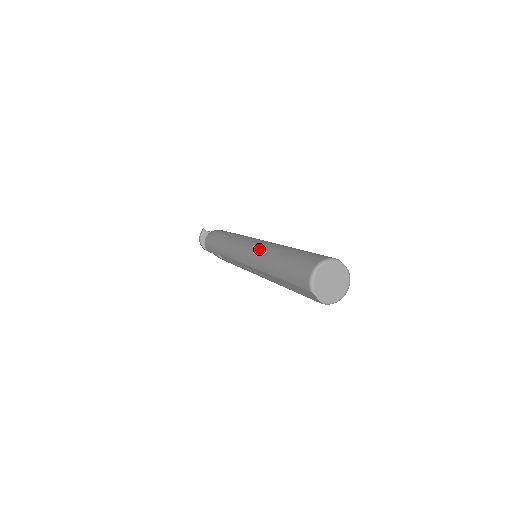
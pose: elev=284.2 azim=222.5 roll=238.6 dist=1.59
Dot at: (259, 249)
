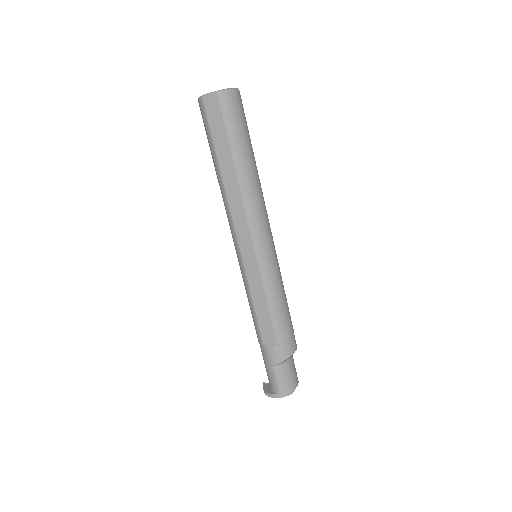
Dot at: occluded
